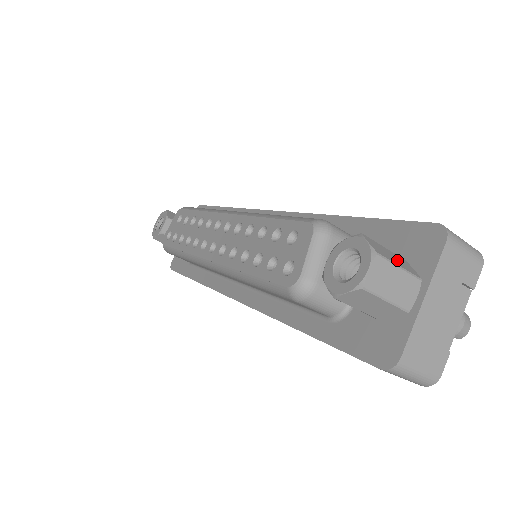
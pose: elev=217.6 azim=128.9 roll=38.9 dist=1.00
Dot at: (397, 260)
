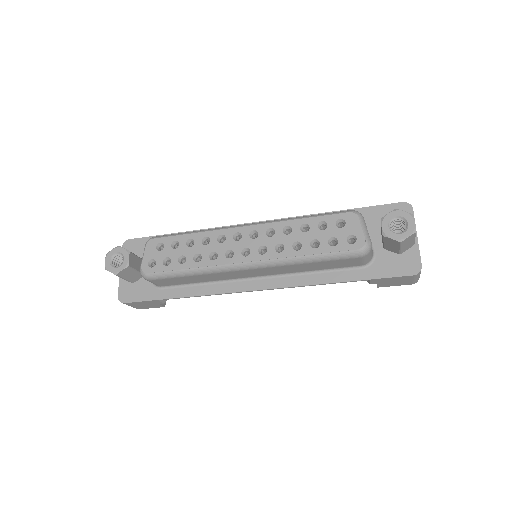
Dot at: occluded
